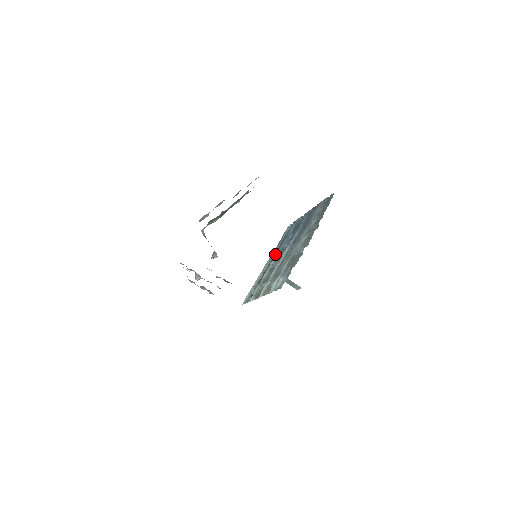
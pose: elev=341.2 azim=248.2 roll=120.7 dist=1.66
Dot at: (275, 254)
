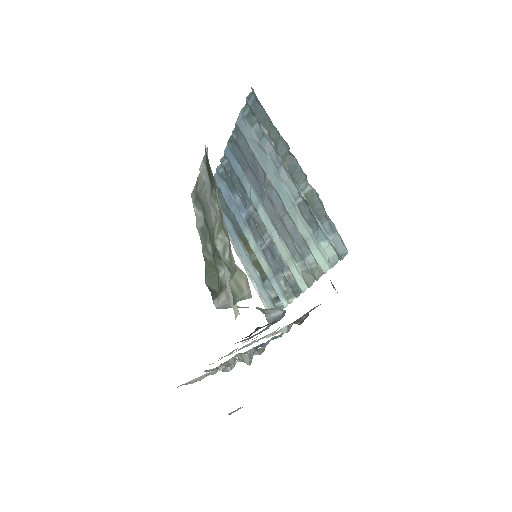
Dot at: (239, 234)
